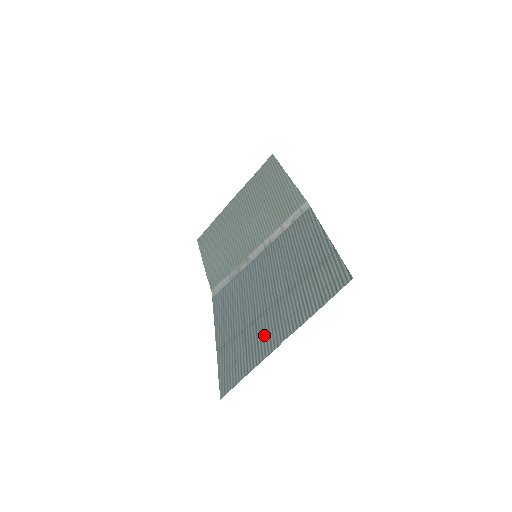
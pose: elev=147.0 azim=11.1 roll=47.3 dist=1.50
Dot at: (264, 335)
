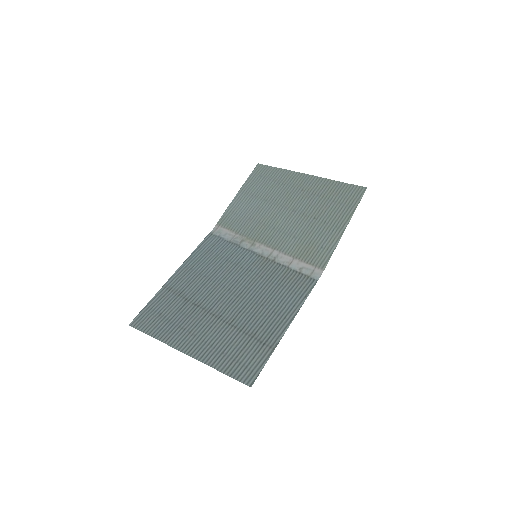
Dot at: (187, 328)
